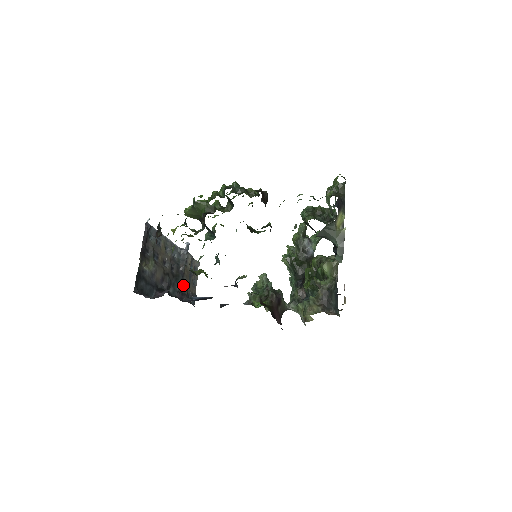
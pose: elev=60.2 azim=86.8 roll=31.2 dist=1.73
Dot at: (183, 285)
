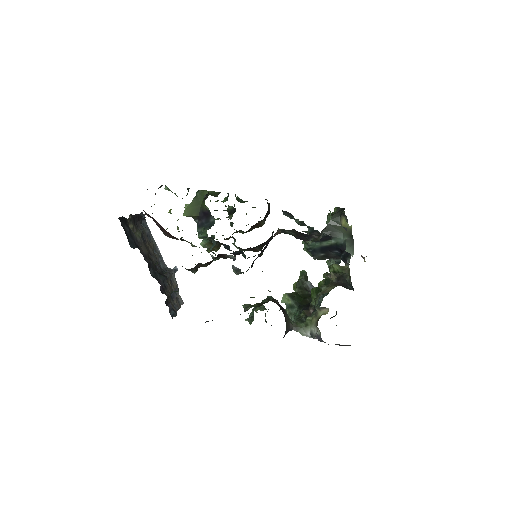
Dot at: (165, 287)
